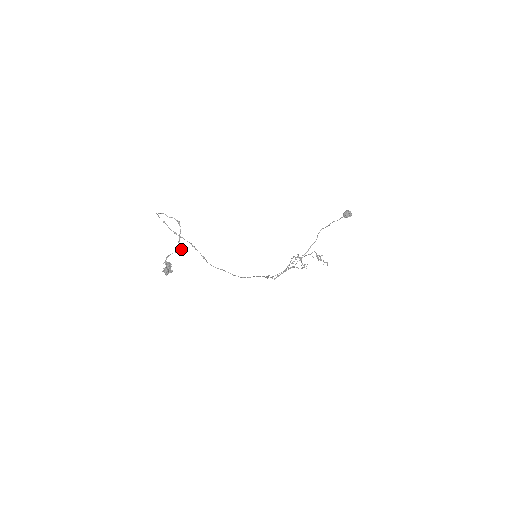
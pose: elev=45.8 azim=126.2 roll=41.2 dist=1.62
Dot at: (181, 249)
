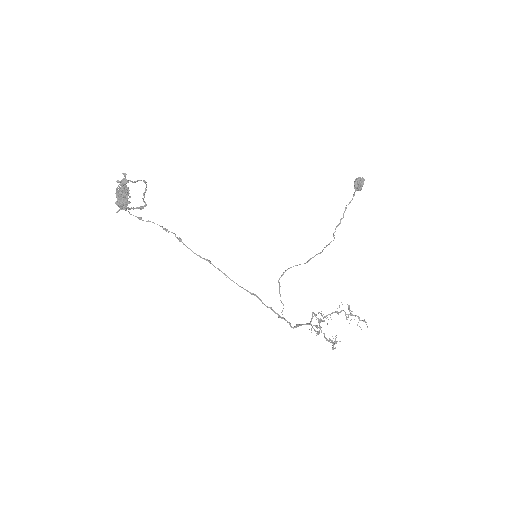
Dot at: (146, 204)
